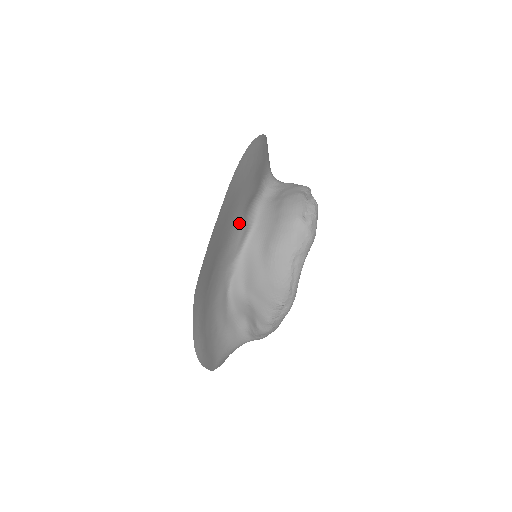
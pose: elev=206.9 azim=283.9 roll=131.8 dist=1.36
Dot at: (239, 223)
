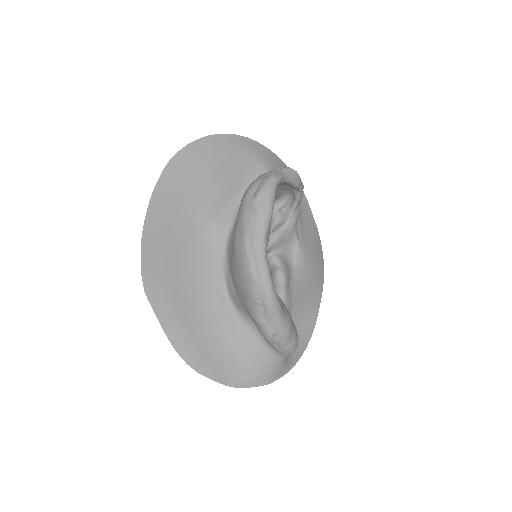
Dot at: (209, 222)
